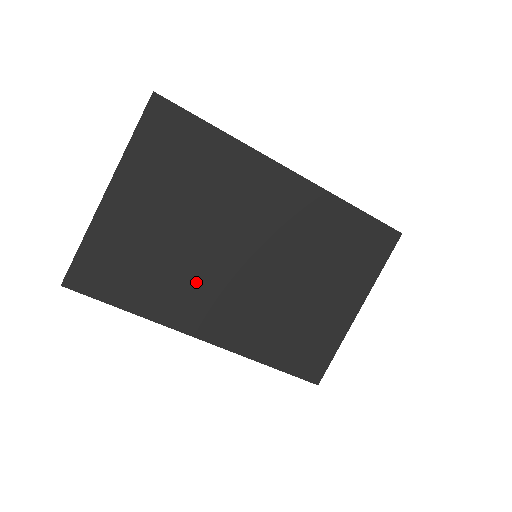
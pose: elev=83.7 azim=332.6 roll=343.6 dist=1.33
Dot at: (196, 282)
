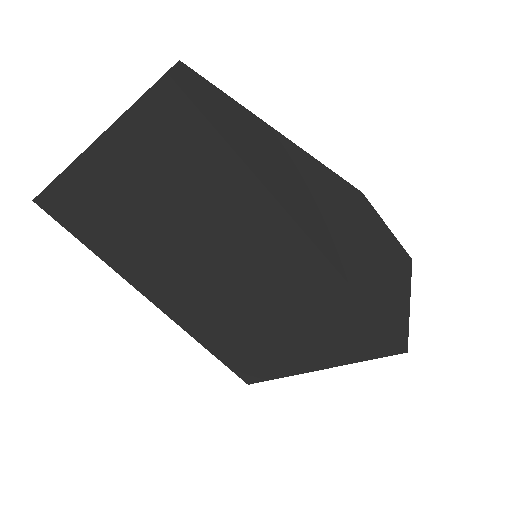
Dot at: (161, 266)
